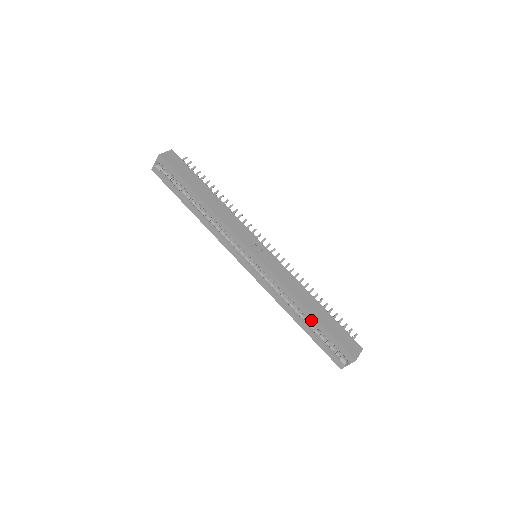
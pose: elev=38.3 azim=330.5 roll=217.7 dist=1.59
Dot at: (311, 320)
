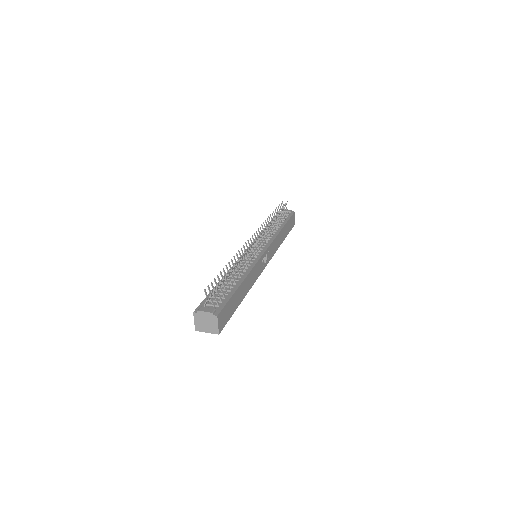
Dot at: occluded
